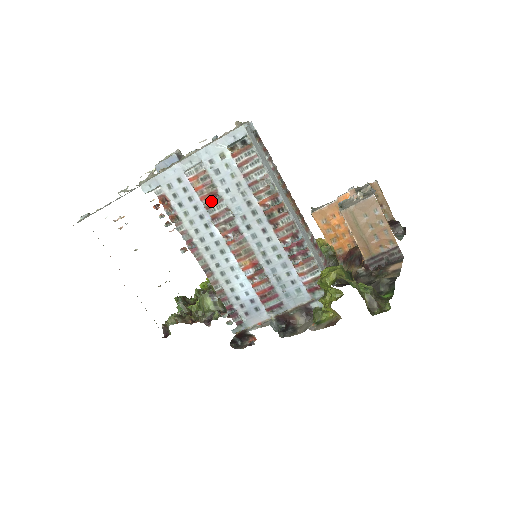
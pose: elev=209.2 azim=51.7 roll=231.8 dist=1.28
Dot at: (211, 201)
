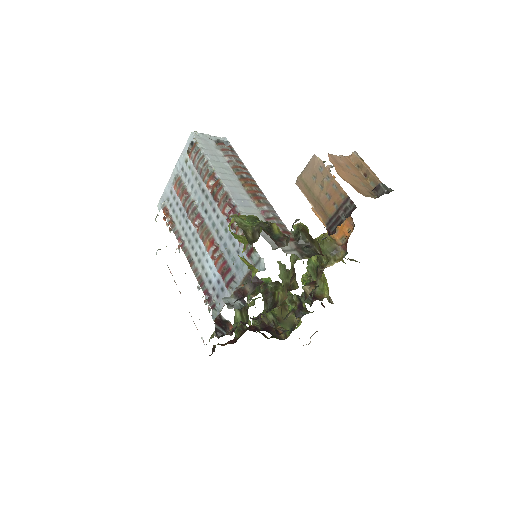
Dot at: (184, 199)
